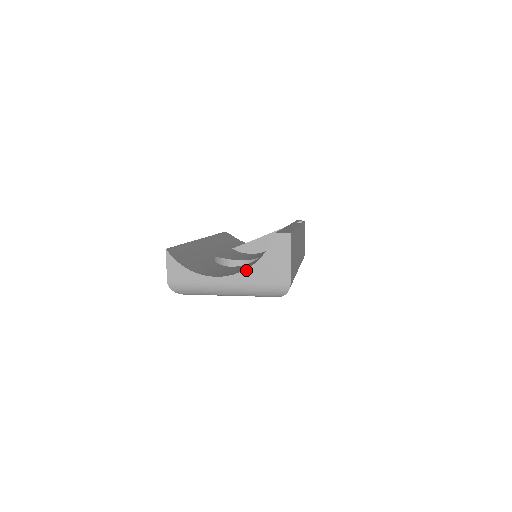
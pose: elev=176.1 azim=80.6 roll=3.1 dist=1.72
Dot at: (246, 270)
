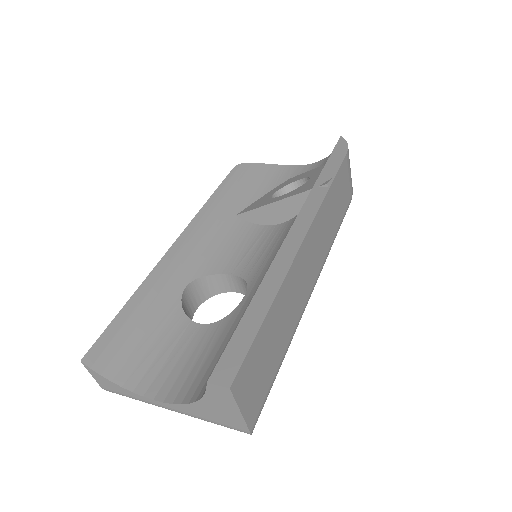
Dot at: (186, 405)
